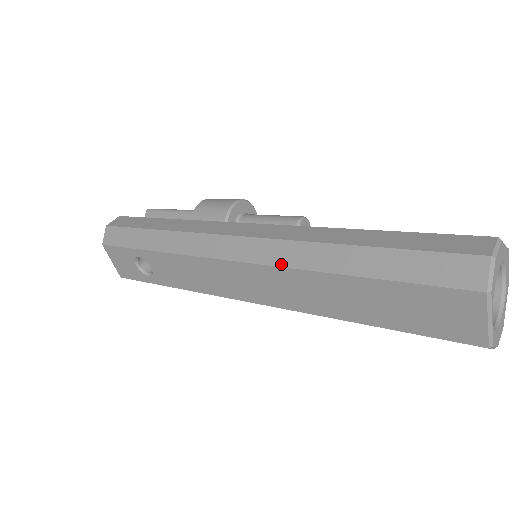
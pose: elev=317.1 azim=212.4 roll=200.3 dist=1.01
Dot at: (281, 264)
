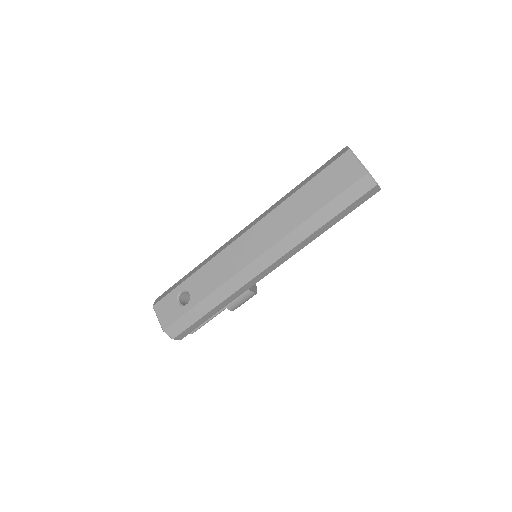
Dot at: (267, 214)
